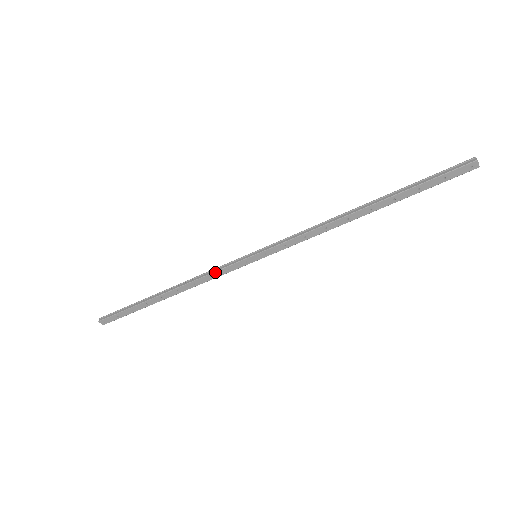
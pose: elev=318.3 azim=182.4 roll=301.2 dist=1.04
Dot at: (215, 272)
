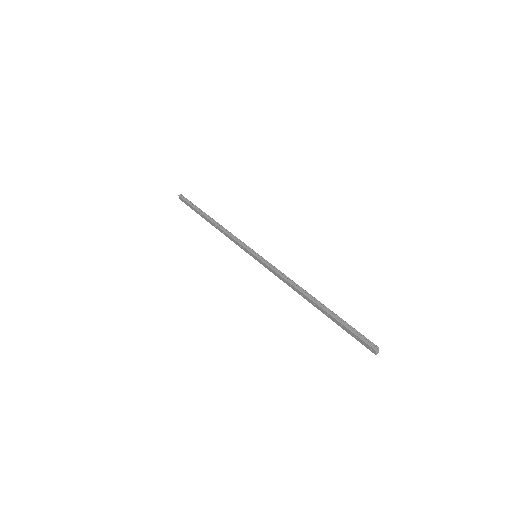
Dot at: (234, 240)
